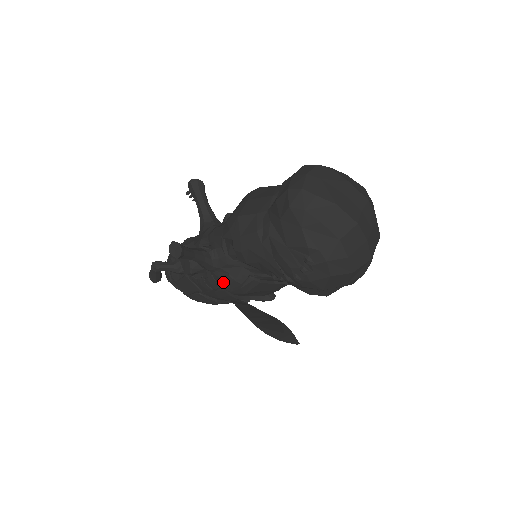
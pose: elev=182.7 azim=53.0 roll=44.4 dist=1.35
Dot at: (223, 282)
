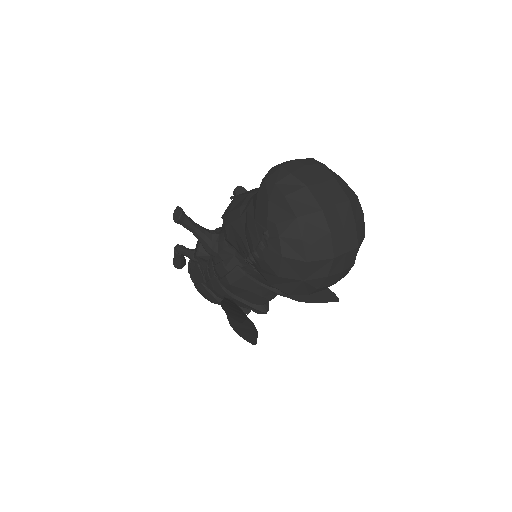
Dot at: (216, 268)
